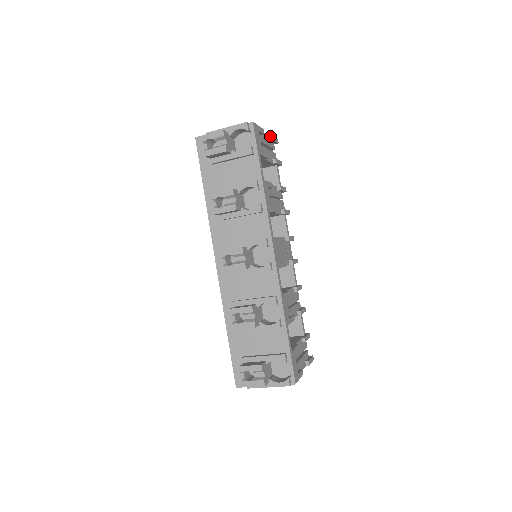
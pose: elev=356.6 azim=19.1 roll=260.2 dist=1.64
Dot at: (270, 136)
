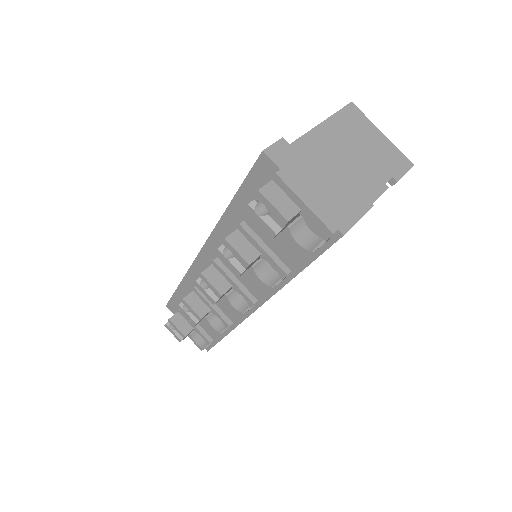
Dot at: (394, 180)
